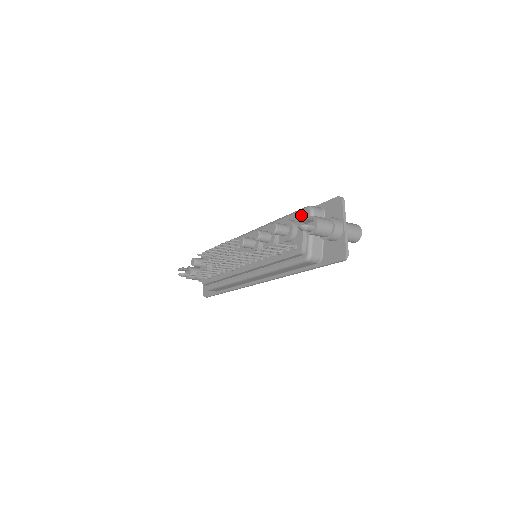
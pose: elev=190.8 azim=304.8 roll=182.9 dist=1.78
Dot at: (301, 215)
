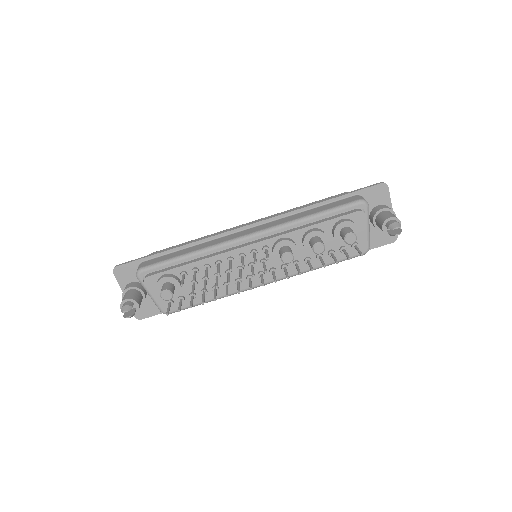
Dot at: (361, 213)
